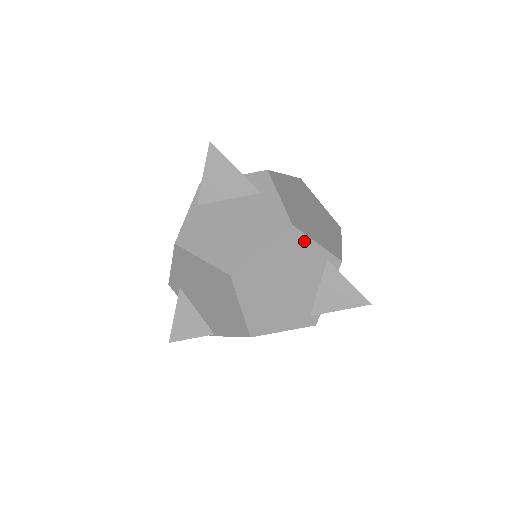
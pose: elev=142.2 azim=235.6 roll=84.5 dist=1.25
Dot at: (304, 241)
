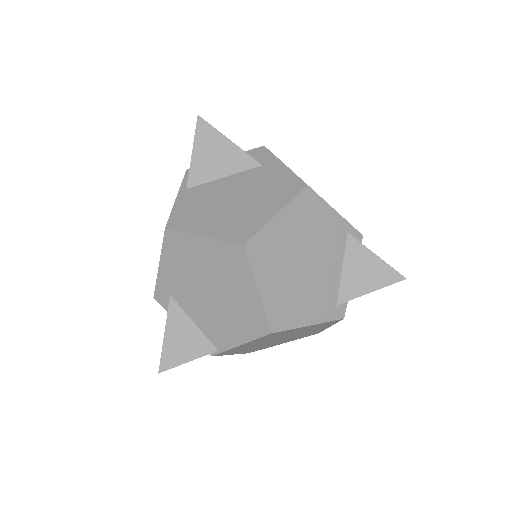
Dot at: (321, 207)
